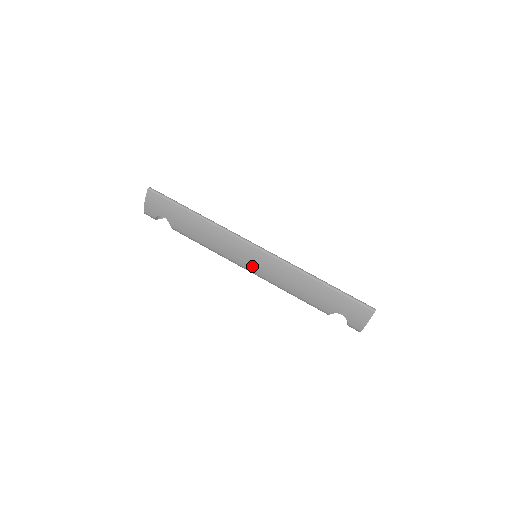
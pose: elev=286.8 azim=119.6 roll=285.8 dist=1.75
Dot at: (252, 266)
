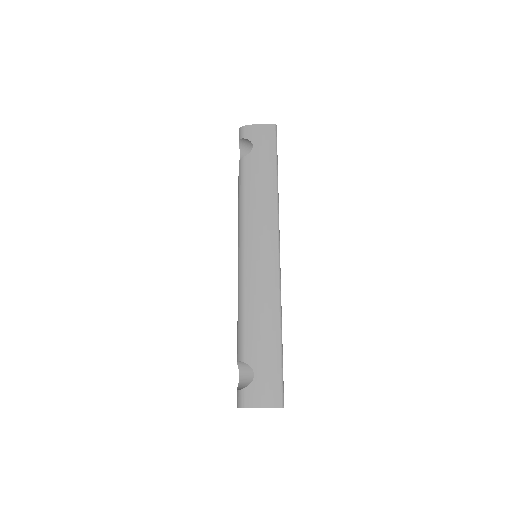
Dot at: (253, 253)
